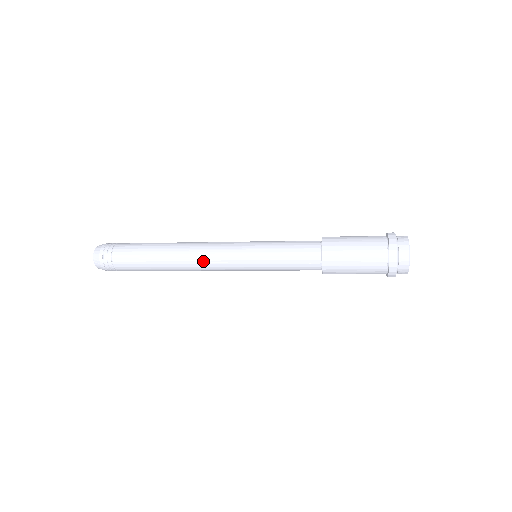
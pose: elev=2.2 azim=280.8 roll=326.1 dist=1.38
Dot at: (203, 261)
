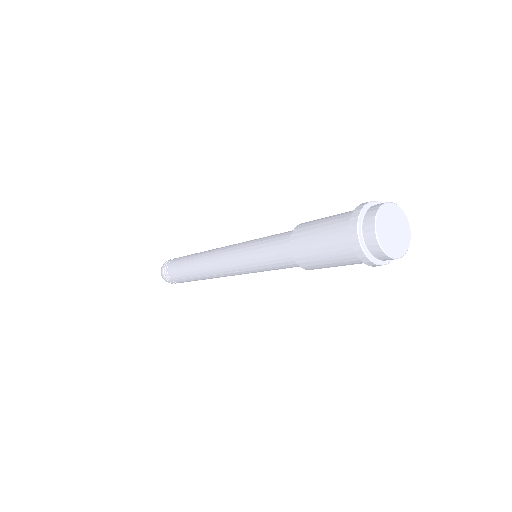
Dot at: (220, 275)
